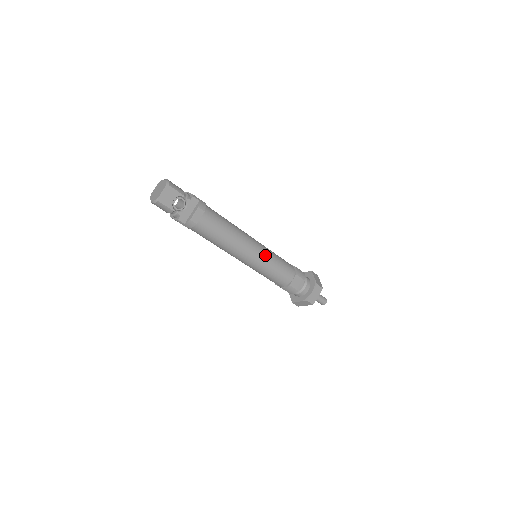
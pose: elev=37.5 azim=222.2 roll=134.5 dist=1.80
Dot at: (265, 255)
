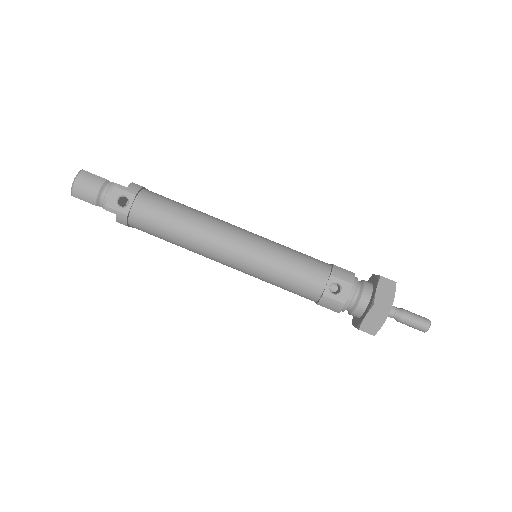
Dot at: occluded
